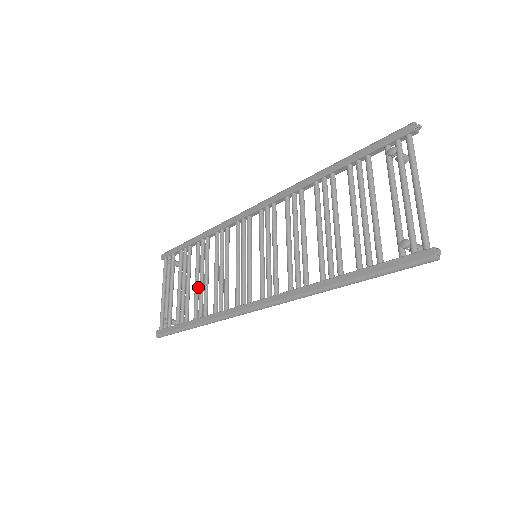
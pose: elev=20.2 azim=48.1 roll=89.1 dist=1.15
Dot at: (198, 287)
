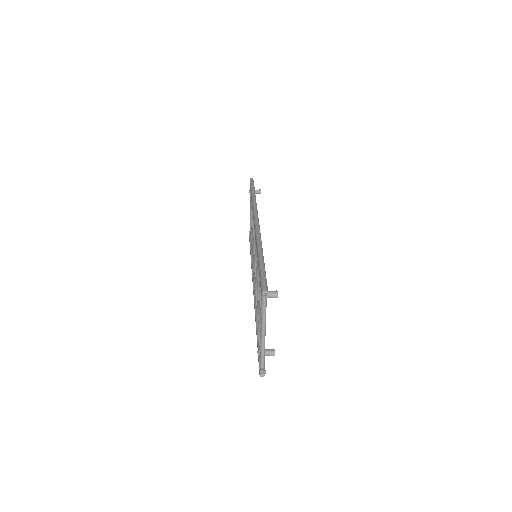
Dot at: occluded
